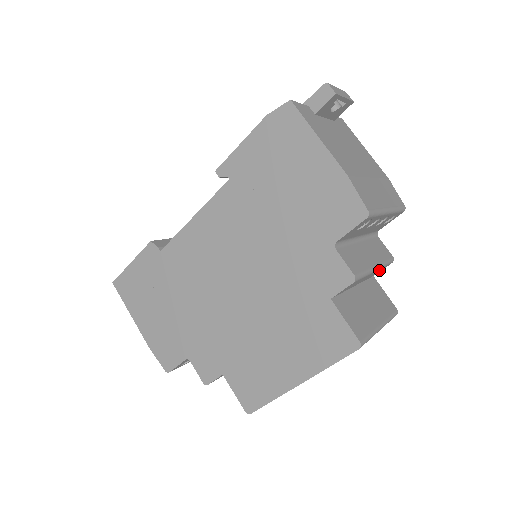
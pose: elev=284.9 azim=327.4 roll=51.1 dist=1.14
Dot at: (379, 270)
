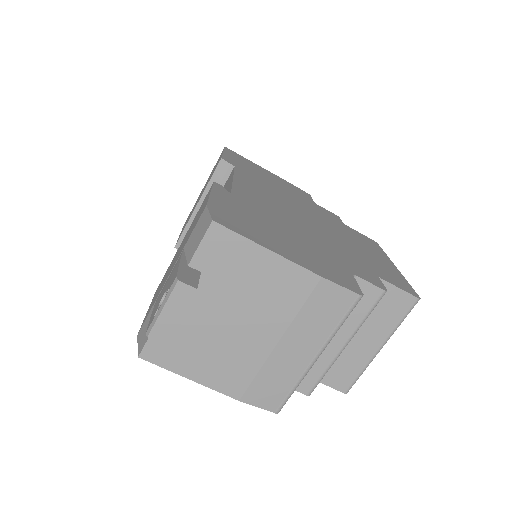
Dot at: occluded
